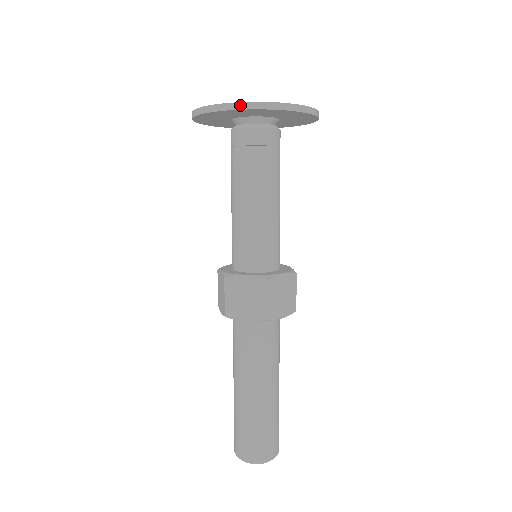
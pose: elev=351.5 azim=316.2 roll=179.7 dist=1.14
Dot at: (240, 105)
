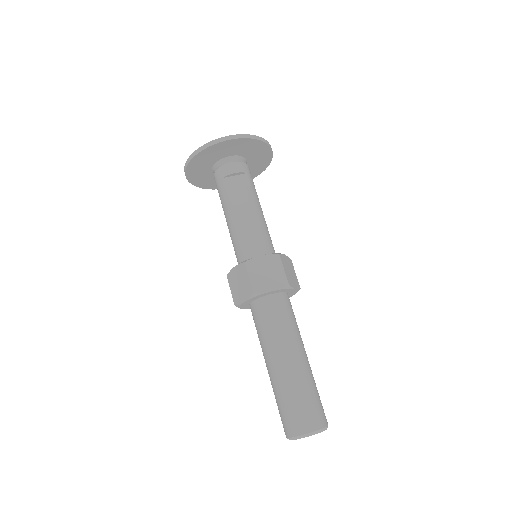
Dot at: (233, 136)
